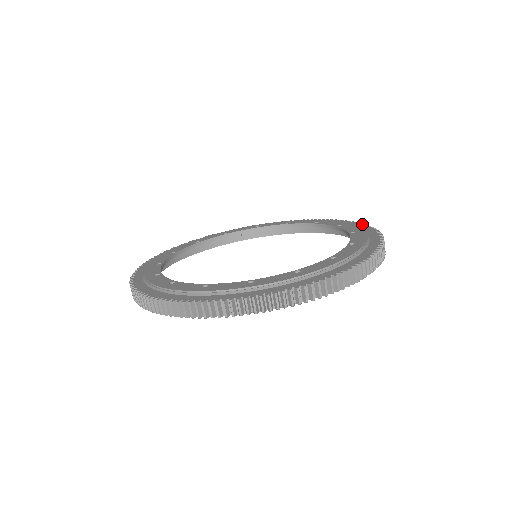
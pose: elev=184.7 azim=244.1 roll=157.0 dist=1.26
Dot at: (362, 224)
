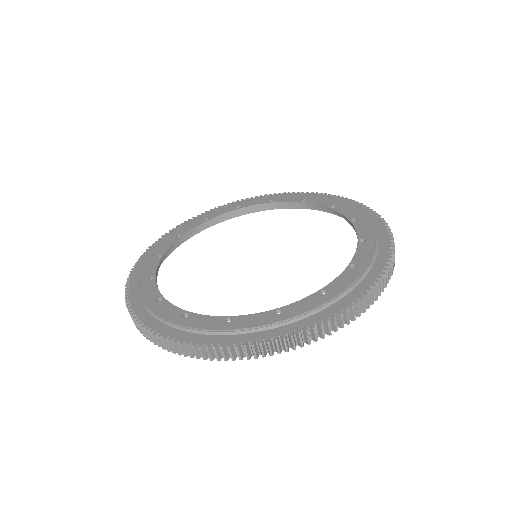
Dot at: (376, 279)
